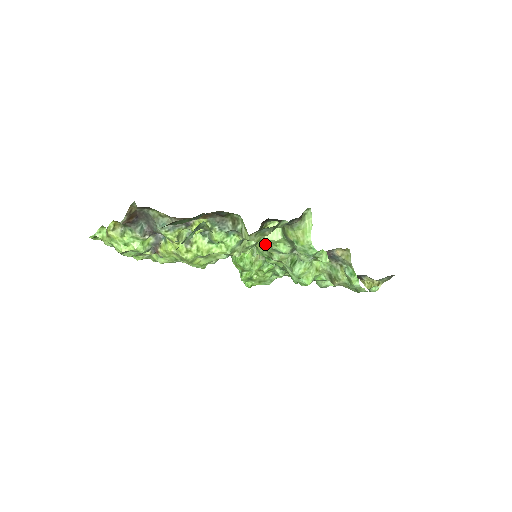
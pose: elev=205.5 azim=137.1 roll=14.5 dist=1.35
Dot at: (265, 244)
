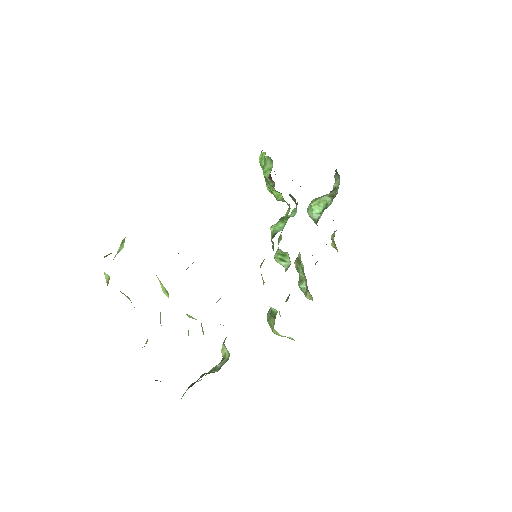
Dot at: (263, 281)
